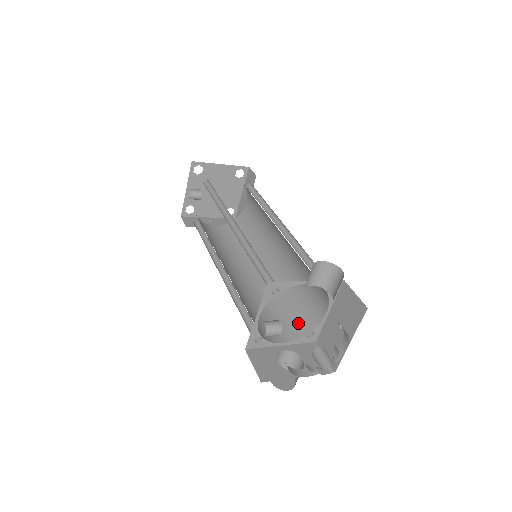
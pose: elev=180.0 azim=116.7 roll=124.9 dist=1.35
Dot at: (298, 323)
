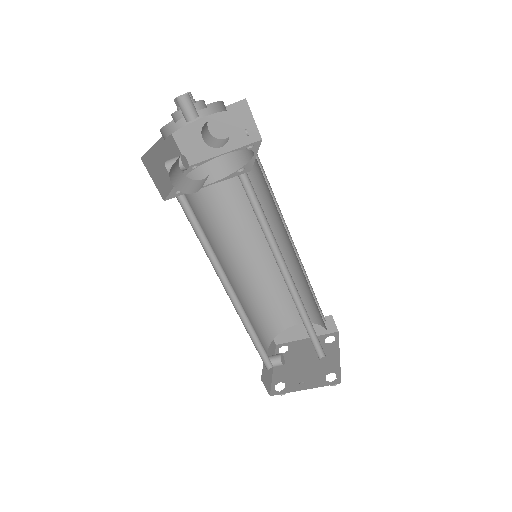
Dot at: occluded
